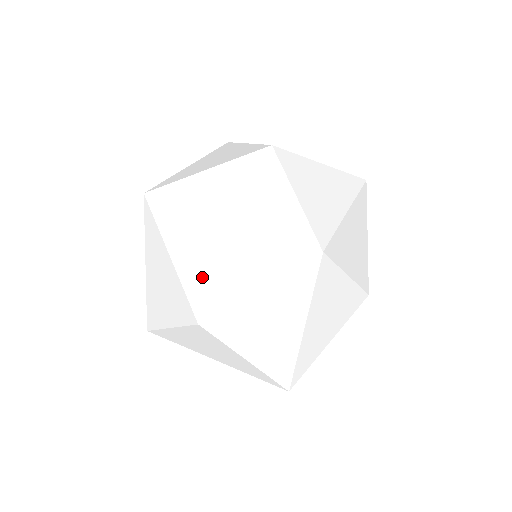
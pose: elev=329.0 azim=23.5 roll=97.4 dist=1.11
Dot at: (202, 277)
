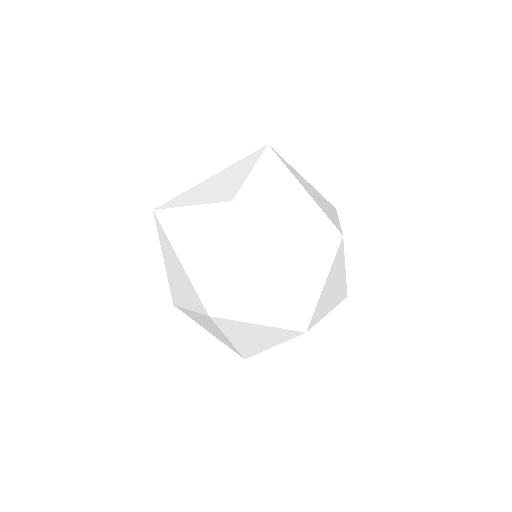
Dot at: (173, 281)
